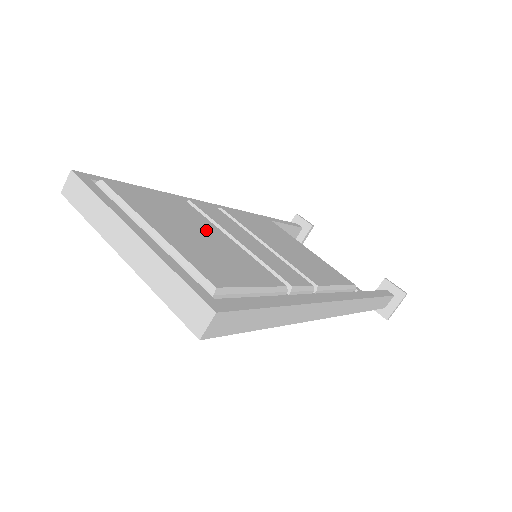
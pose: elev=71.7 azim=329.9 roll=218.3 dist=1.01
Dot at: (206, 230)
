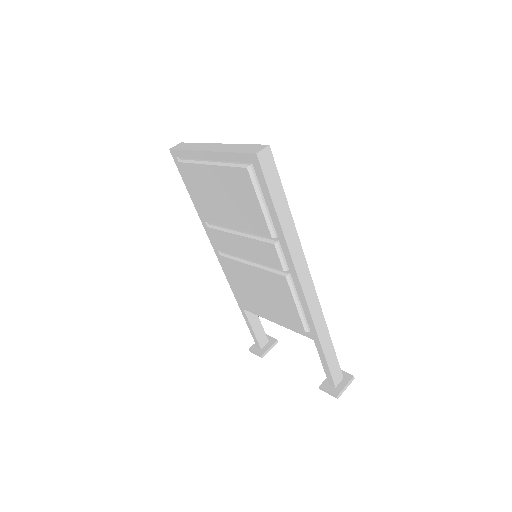
Dot at: occluded
